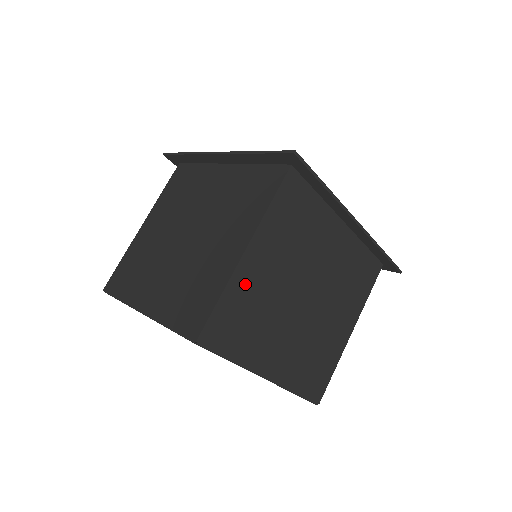
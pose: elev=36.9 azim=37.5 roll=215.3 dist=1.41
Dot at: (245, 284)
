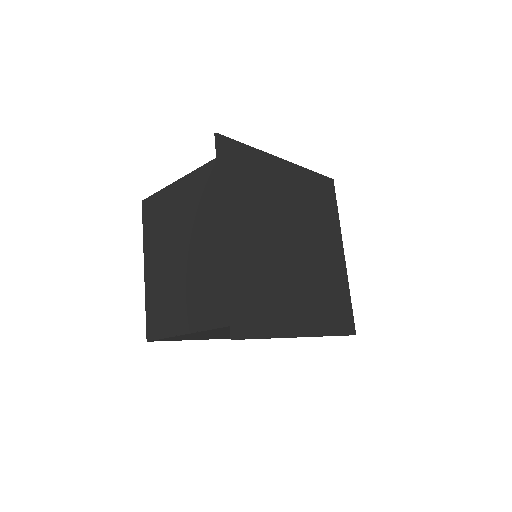
Dot at: occluded
